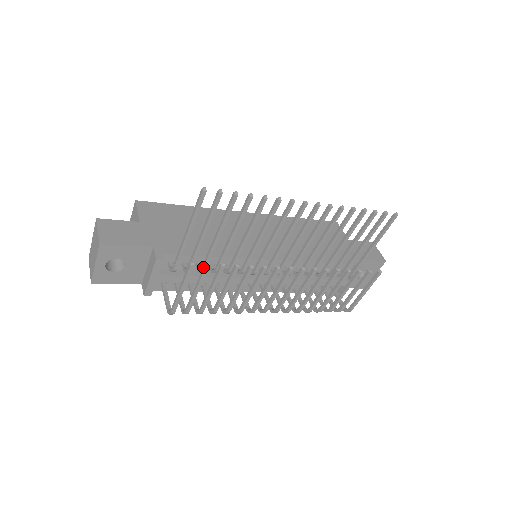
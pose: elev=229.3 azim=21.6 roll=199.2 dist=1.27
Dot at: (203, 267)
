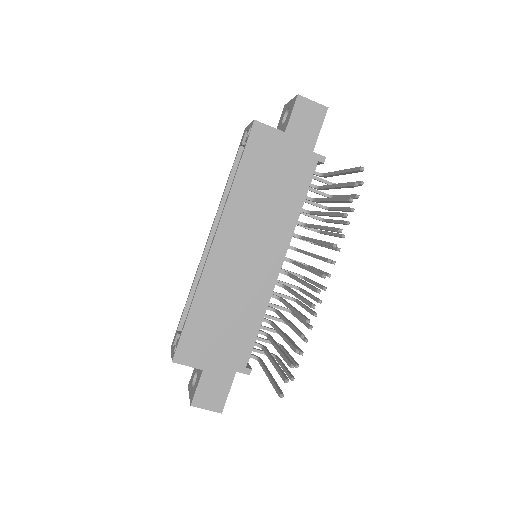
Dot at: occluded
